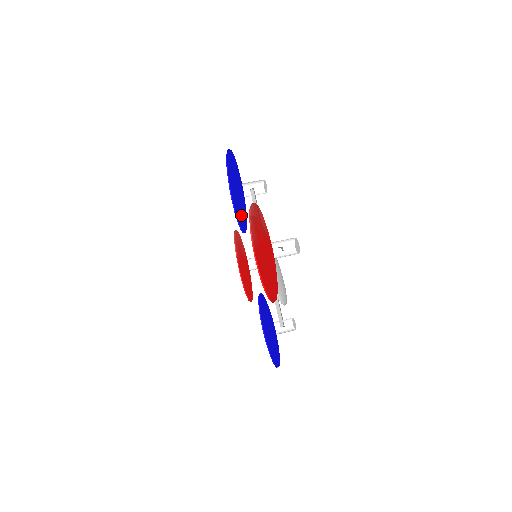
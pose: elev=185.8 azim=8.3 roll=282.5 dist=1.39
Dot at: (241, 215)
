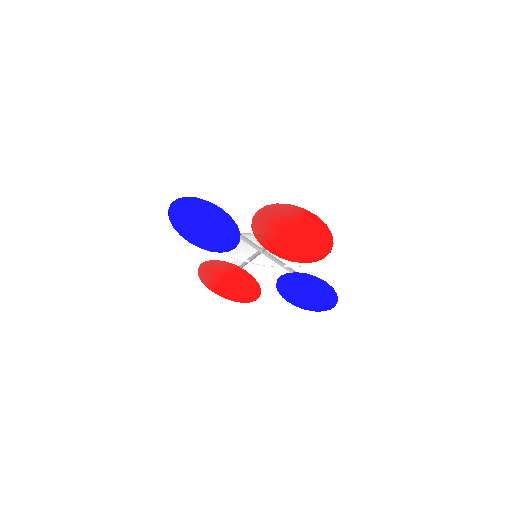
Dot at: (221, 239)
